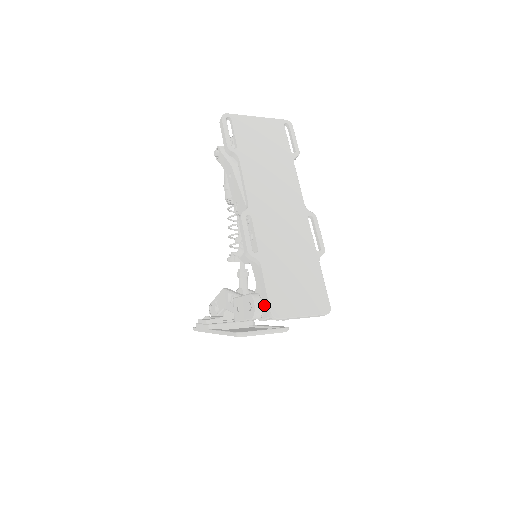
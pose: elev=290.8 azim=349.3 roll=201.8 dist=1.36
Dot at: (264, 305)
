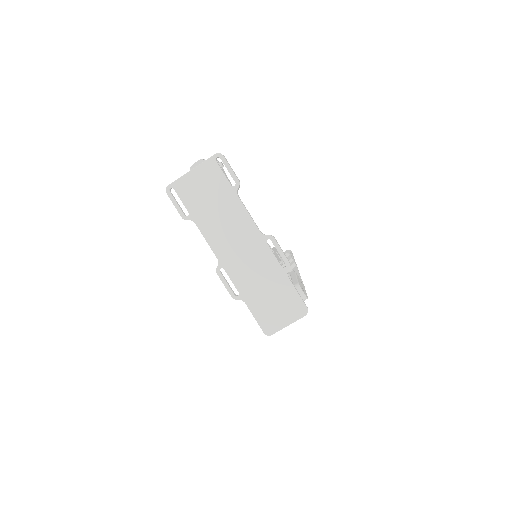
Dot at: occluded
